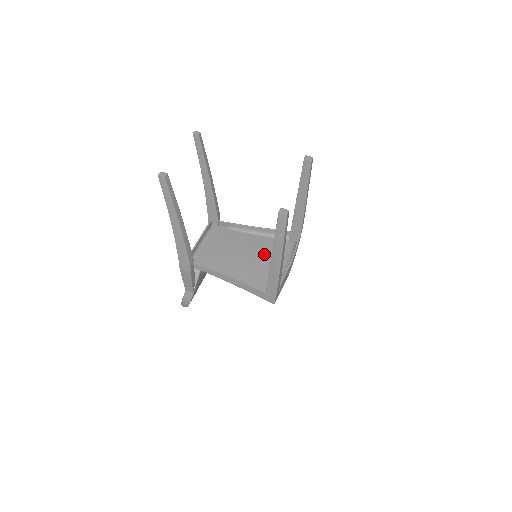
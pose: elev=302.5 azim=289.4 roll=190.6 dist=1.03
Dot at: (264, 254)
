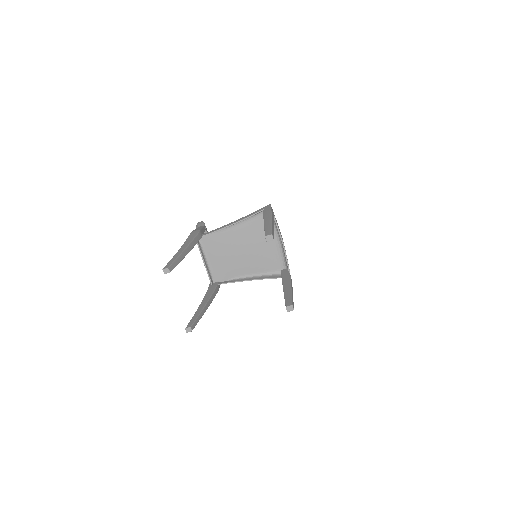
Dot at: (256, 240)
